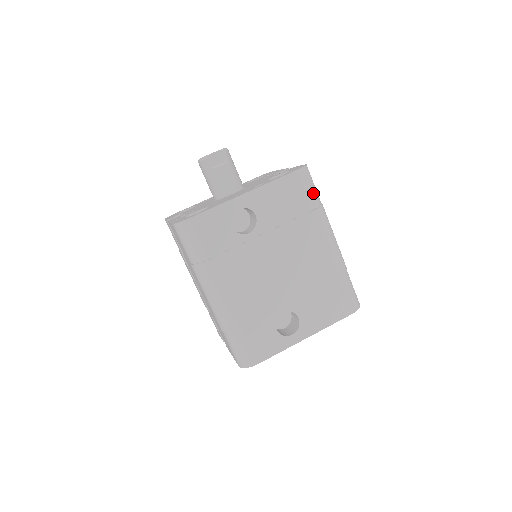
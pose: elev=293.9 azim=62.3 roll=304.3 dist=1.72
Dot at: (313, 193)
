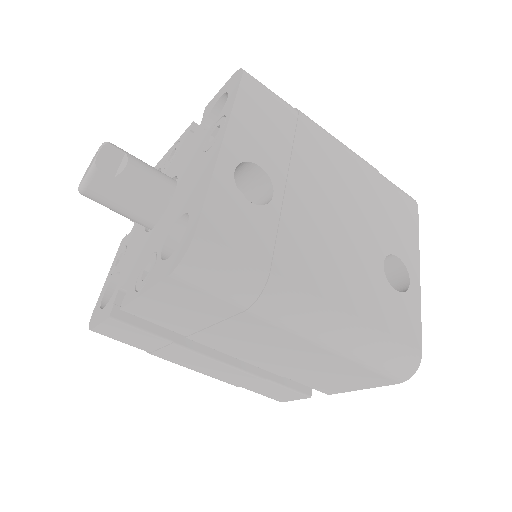
Dot at: (278, 97)
